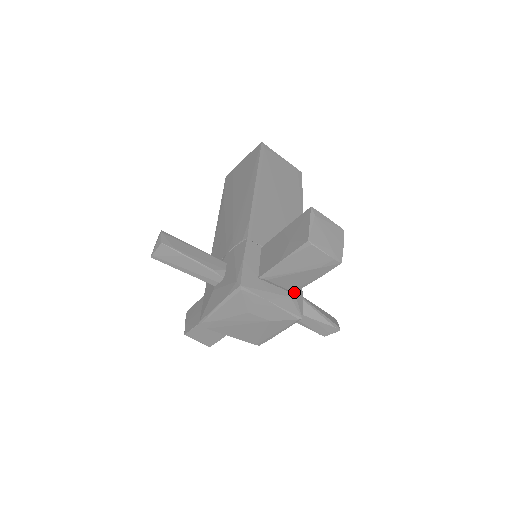
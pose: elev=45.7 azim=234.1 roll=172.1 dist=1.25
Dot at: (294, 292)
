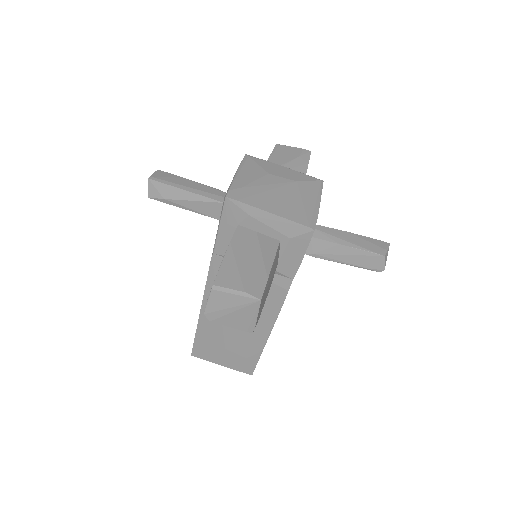
Dot at: occluded
